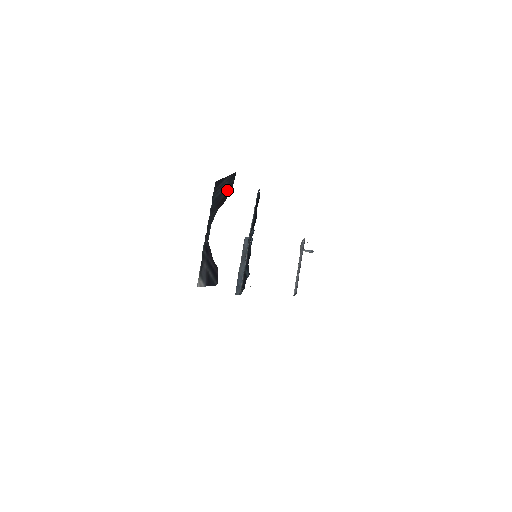
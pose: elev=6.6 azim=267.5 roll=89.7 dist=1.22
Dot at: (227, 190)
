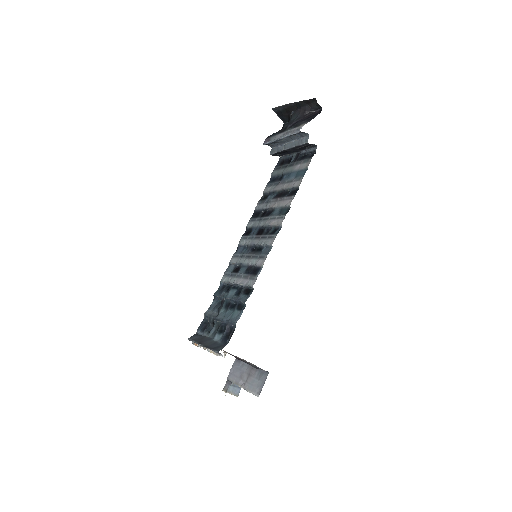
Dot at: occluded
